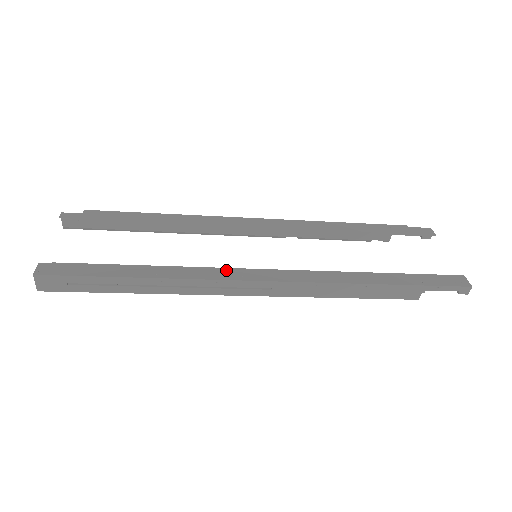
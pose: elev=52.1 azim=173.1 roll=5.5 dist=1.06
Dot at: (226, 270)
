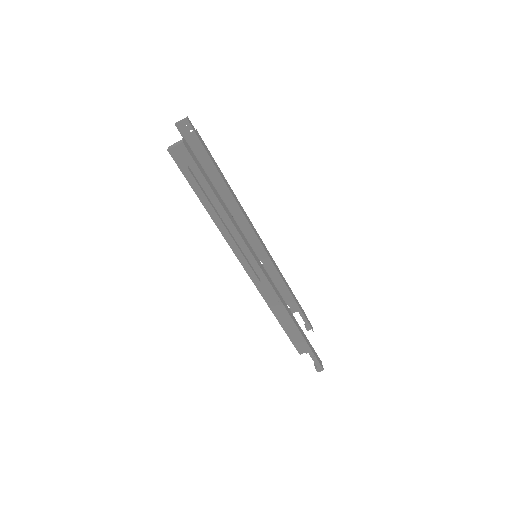
Dot at: (252, 249)
